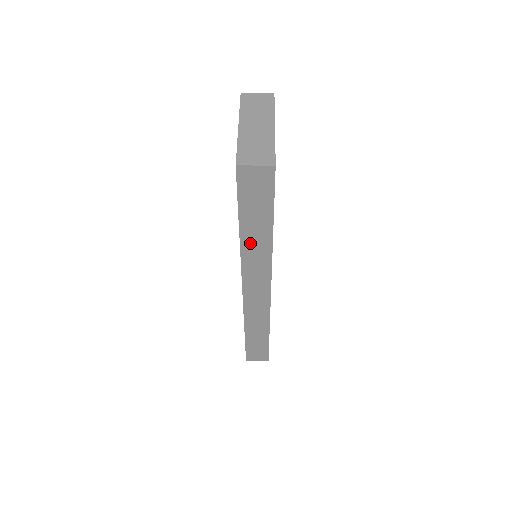
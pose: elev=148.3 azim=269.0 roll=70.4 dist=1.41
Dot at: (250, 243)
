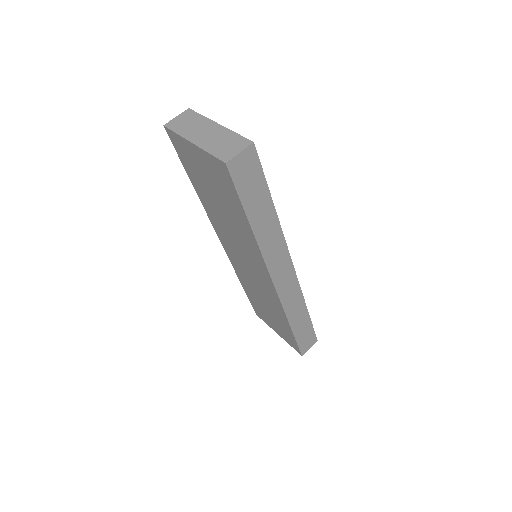
Dot at: (262, 232)
